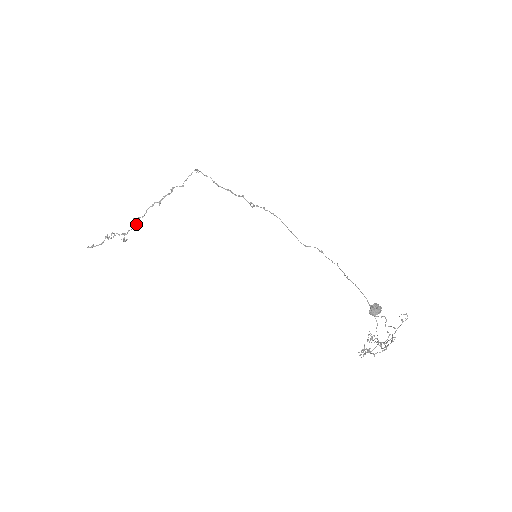
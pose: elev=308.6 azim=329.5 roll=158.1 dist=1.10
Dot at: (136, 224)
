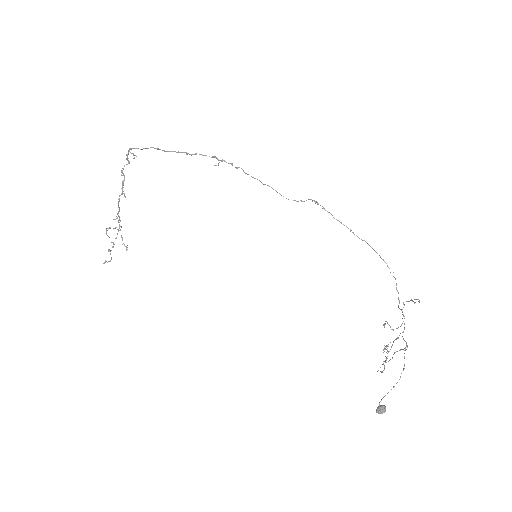
Dot at: (119, 217)
